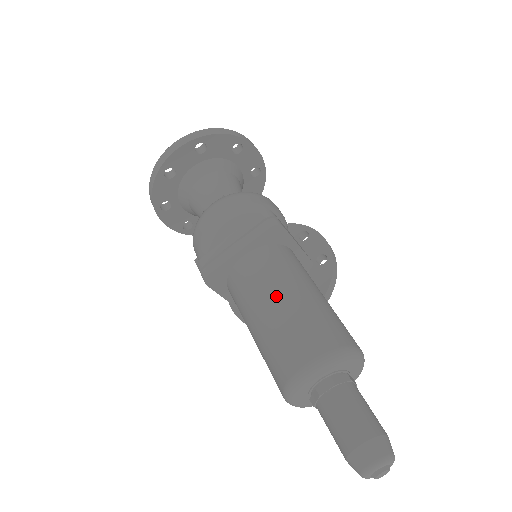
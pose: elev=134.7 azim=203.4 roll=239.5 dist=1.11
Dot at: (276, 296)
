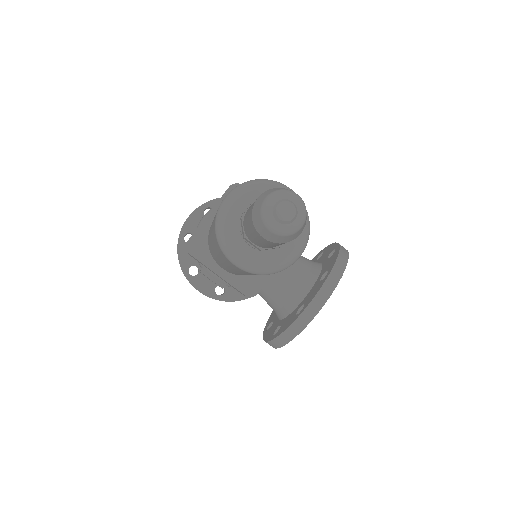
Dot at: occluded
